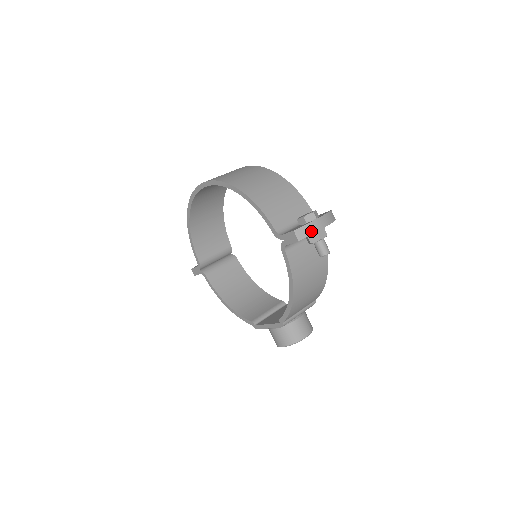
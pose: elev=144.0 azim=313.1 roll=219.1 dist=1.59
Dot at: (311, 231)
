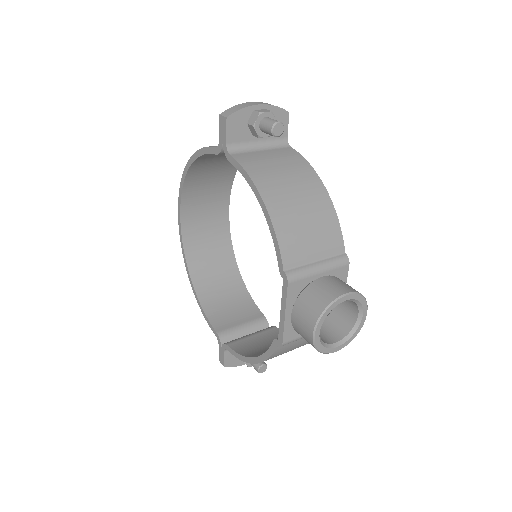
Dot at: (242, 107)
